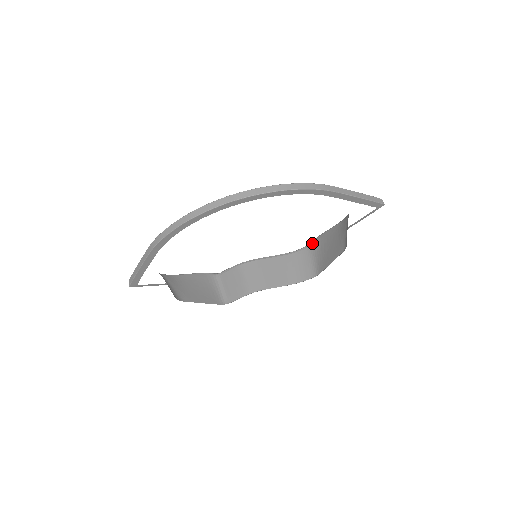
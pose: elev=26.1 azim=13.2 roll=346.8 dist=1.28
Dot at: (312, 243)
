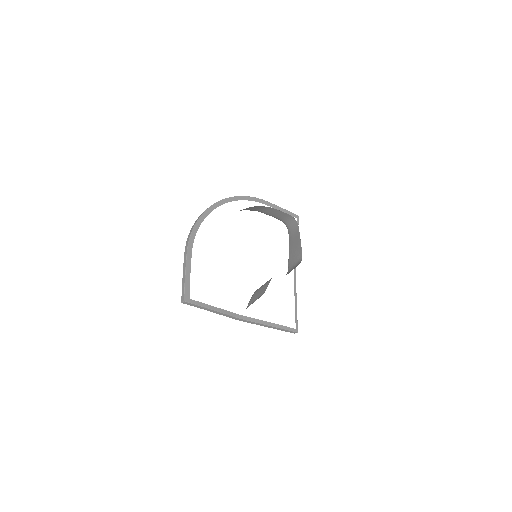
Dot at: (288, 269)
